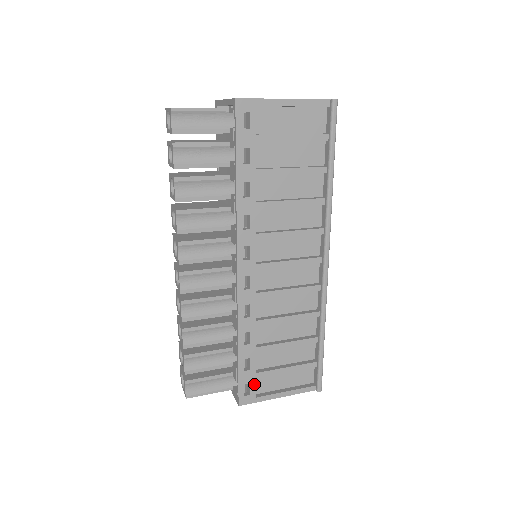
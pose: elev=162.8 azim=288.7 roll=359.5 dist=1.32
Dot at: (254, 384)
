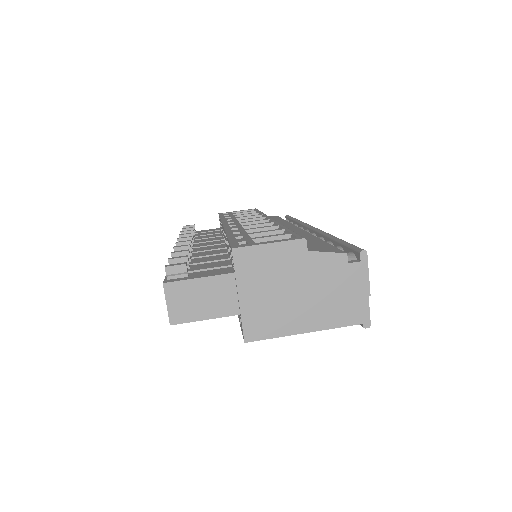
Dot at: occluded
